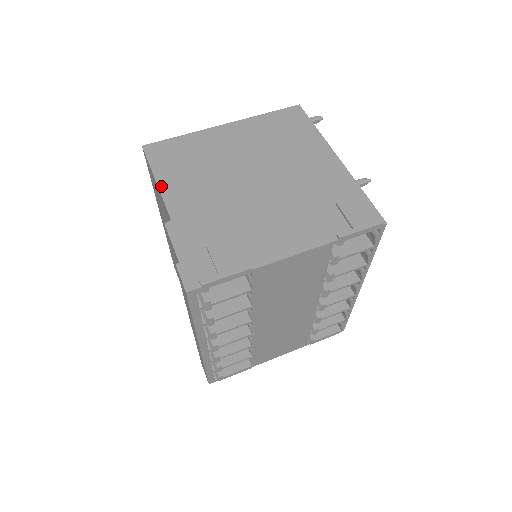
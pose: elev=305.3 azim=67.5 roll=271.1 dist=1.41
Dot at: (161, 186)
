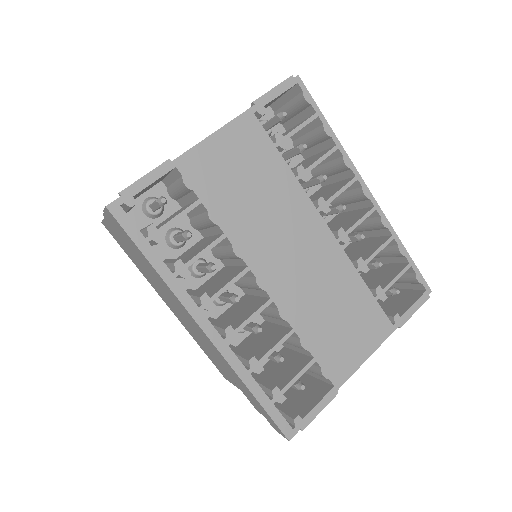
Dot at: occluded
